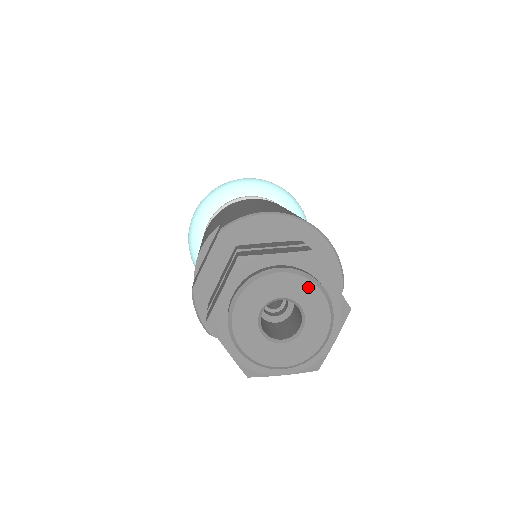
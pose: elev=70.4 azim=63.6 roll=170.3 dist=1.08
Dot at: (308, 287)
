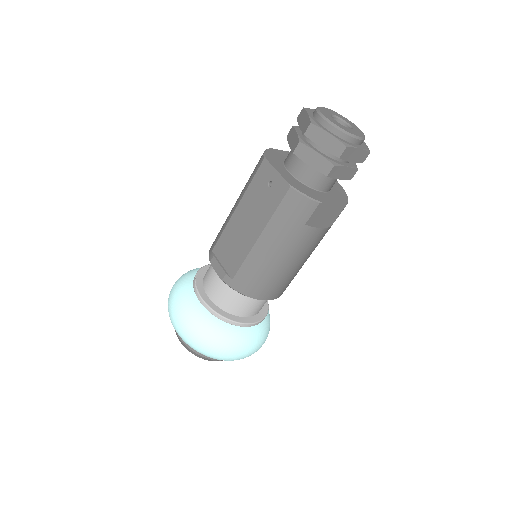
Dot at: (357, 128)
